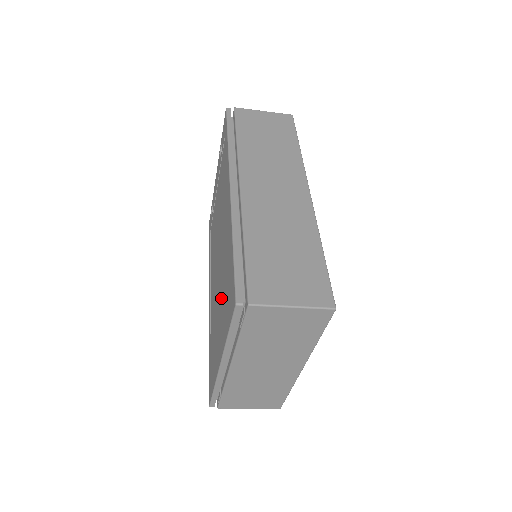
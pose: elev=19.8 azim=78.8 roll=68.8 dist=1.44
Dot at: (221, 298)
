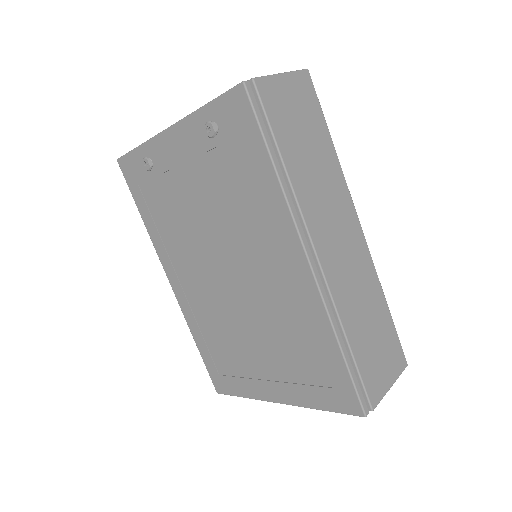
Dot at: (269, 347)
